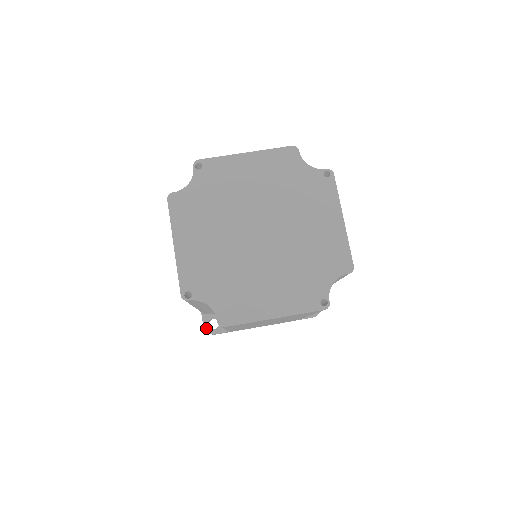
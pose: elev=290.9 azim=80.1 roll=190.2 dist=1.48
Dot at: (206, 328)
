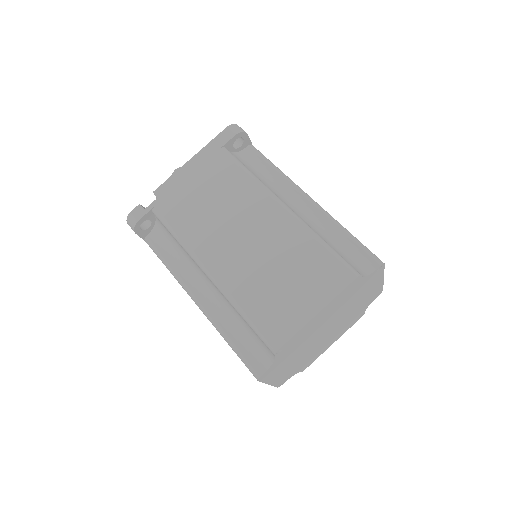
Dot at: occluded
